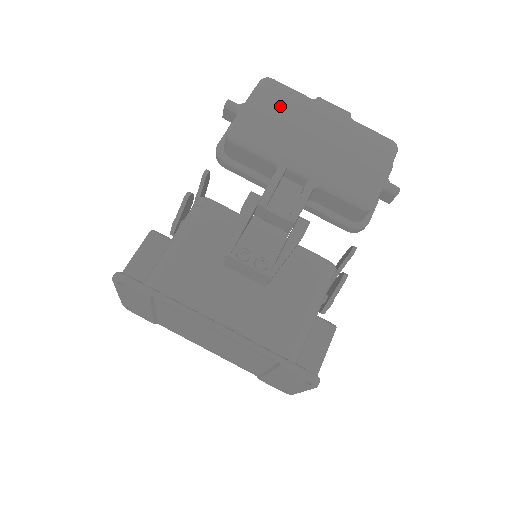
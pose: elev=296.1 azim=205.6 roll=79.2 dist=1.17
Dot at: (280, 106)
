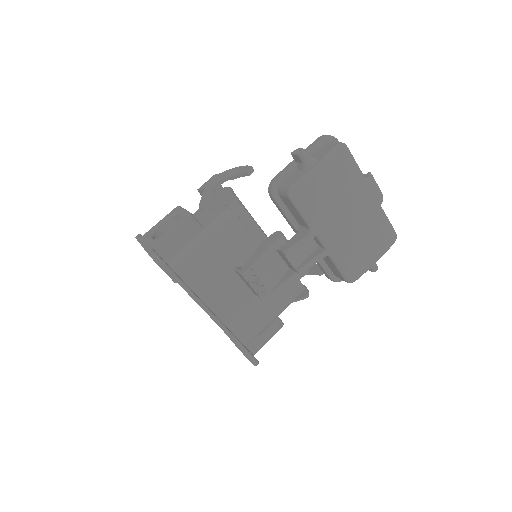
Dot at: (339, 180)
